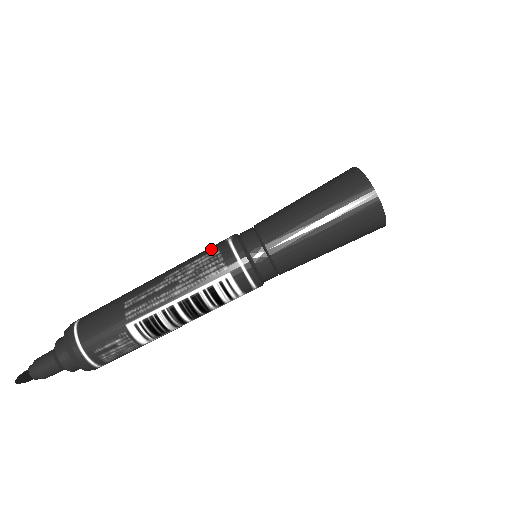
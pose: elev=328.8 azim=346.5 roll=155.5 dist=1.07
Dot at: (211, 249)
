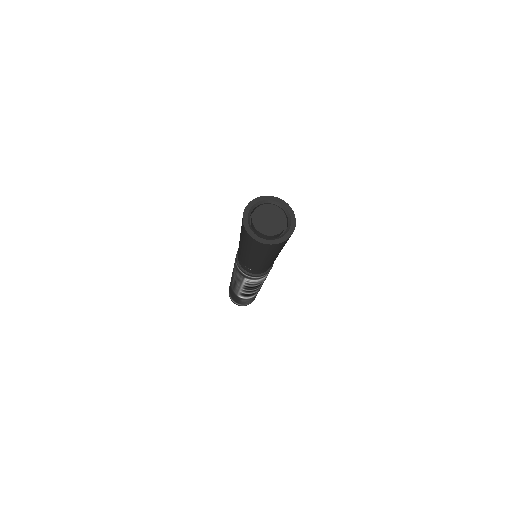
Dot at: occluded
